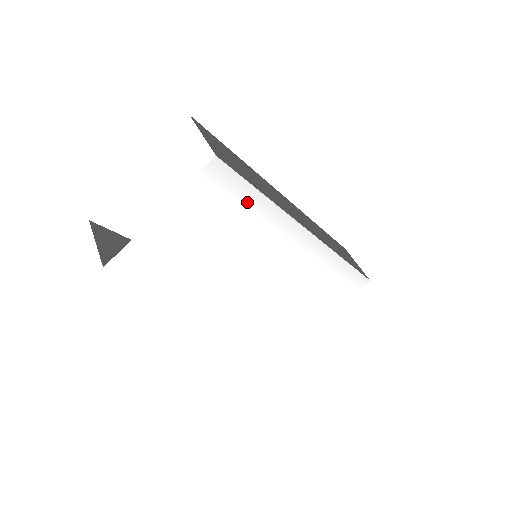
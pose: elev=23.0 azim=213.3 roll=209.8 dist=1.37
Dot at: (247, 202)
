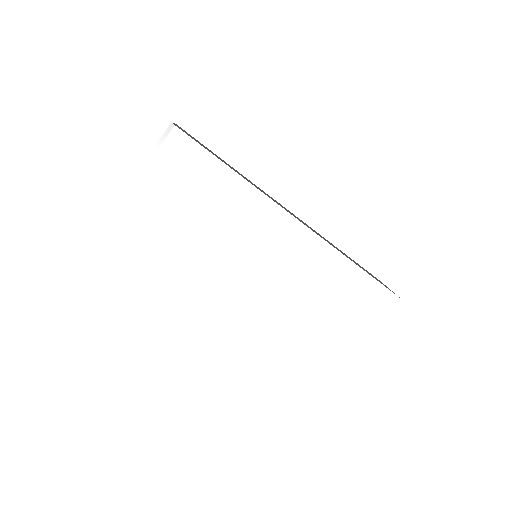
Dot at: (211, 170)
